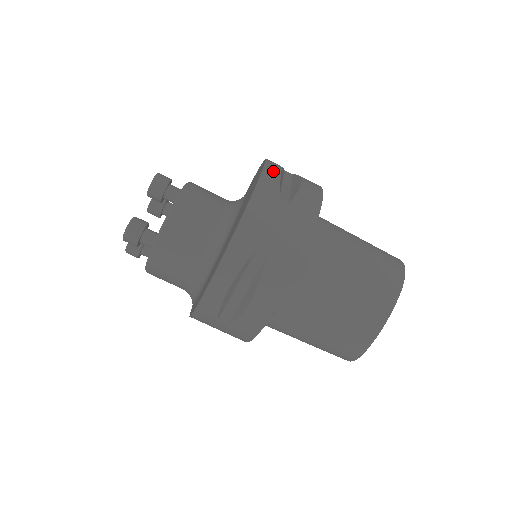
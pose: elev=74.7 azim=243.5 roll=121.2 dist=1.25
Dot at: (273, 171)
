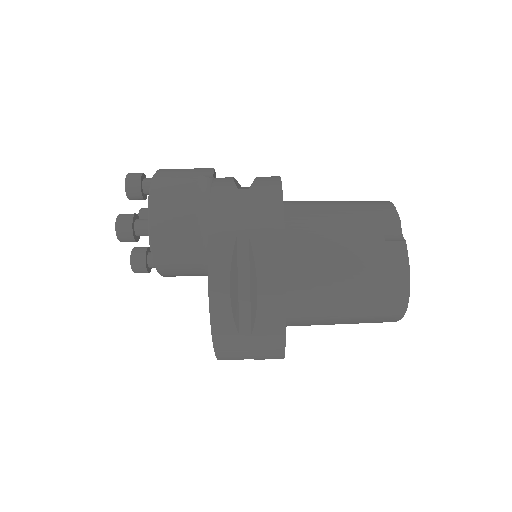
Dot at: (221, 304)
